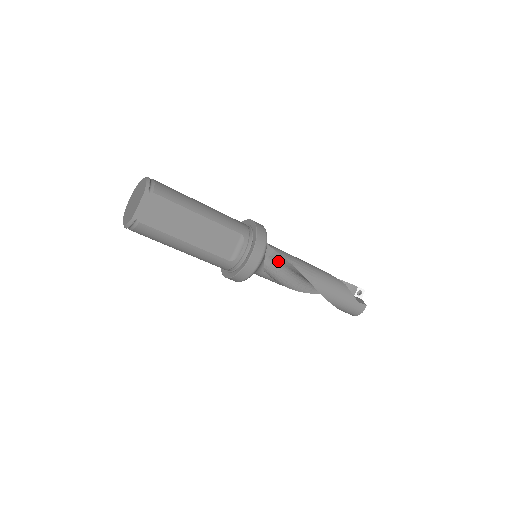
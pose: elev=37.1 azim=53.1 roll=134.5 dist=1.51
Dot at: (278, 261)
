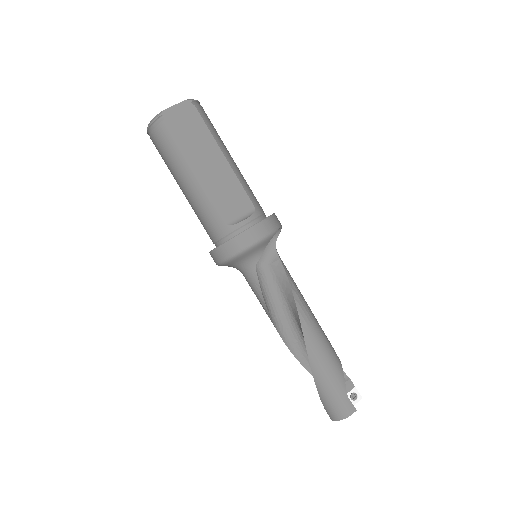
Dot at: (277, 276)
